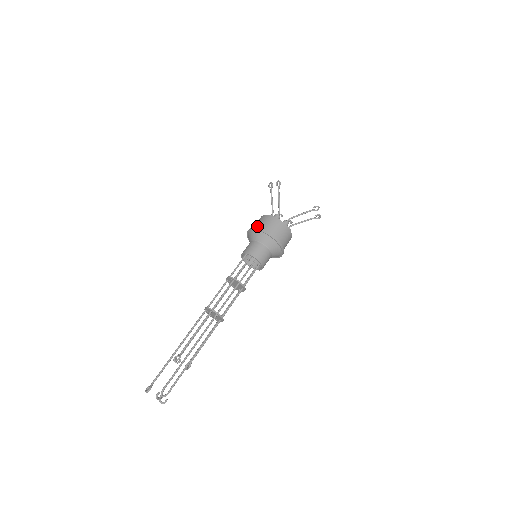
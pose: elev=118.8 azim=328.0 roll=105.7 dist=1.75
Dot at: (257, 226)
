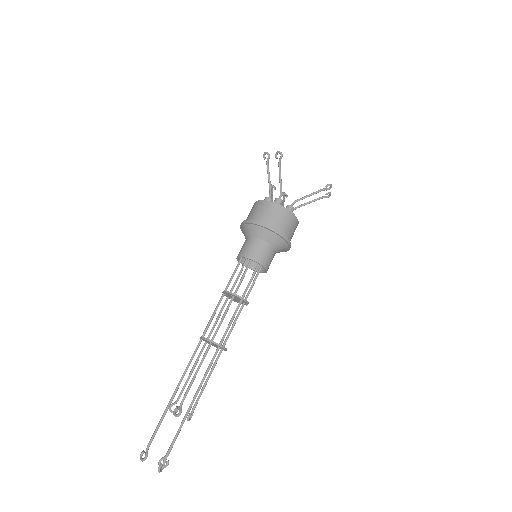
Dot at: (256, 218)
